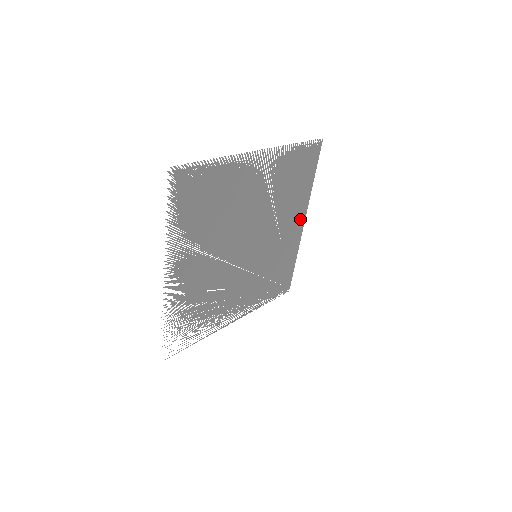
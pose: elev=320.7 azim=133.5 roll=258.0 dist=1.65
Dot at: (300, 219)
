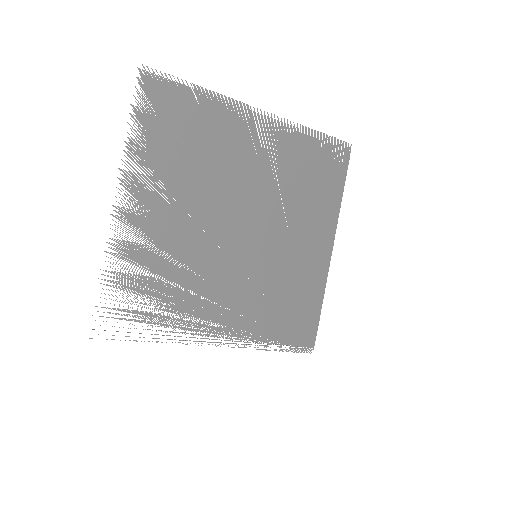
Dot at: (325, 240)
